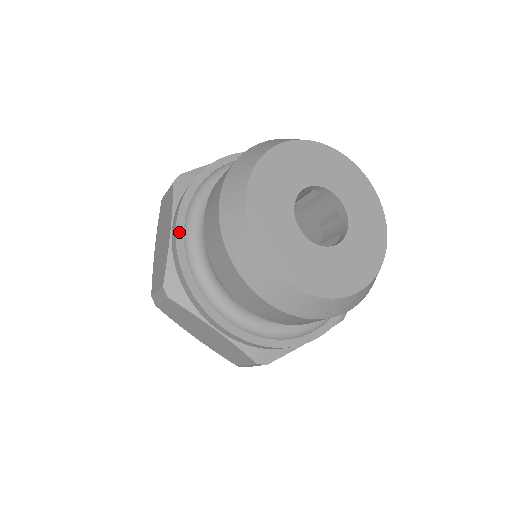
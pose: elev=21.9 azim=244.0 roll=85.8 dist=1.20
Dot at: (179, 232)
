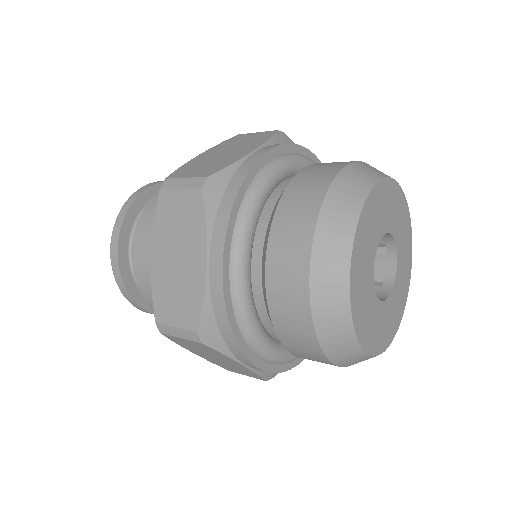
Dot at: (225, 272)
